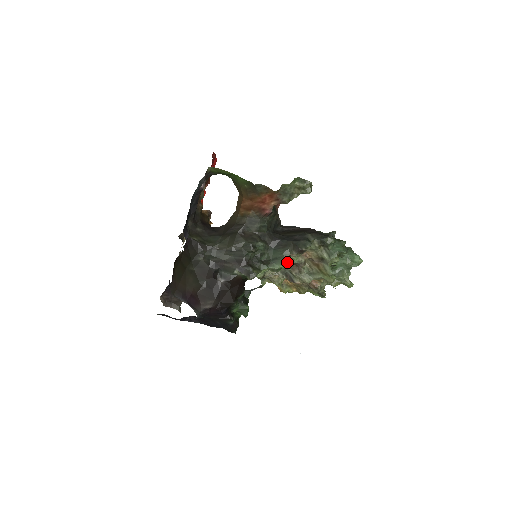
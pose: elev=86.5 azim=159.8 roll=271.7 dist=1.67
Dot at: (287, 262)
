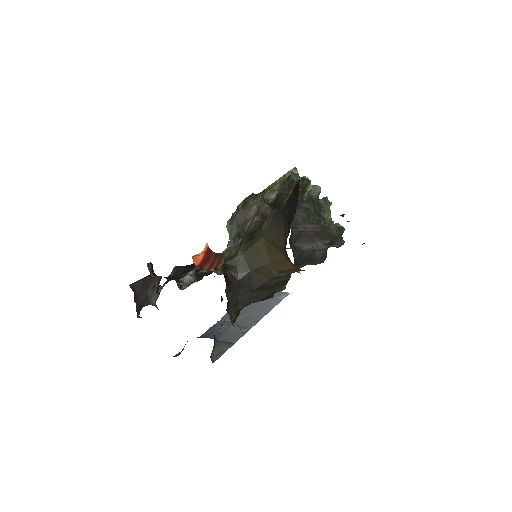
Dot at: occluded
